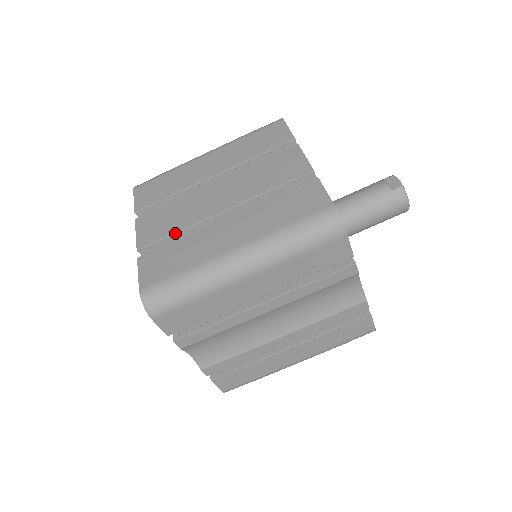
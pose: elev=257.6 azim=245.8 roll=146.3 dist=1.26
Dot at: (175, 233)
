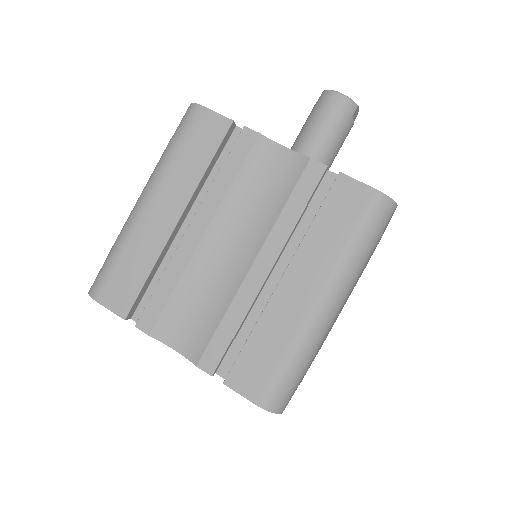
Dot at: occluded
